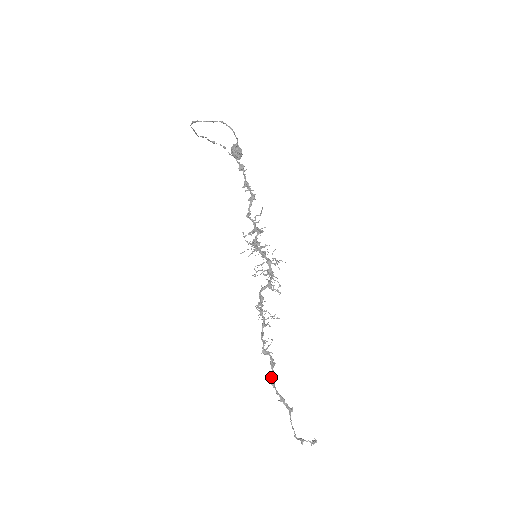
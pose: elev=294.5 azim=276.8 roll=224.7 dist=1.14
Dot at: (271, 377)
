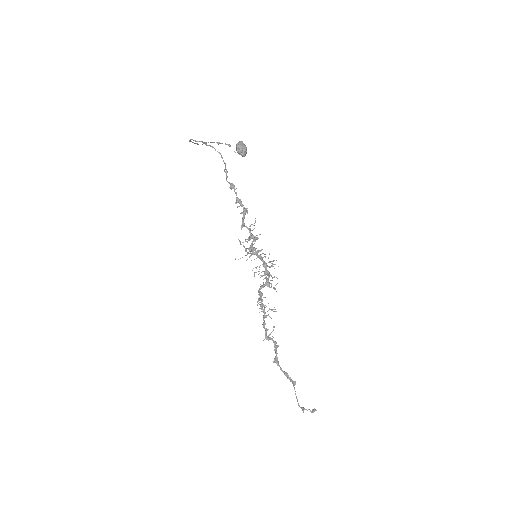
Dot at: (275, 357)
